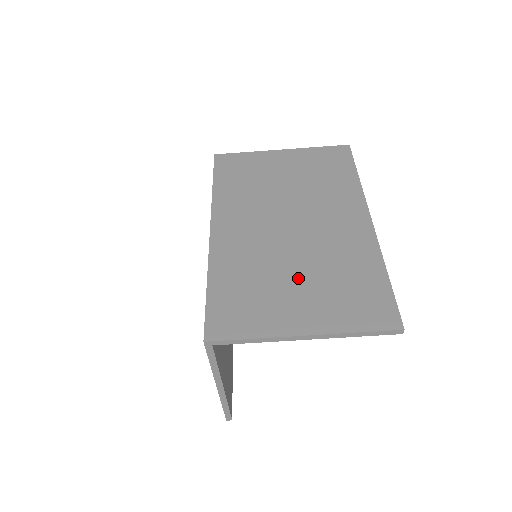
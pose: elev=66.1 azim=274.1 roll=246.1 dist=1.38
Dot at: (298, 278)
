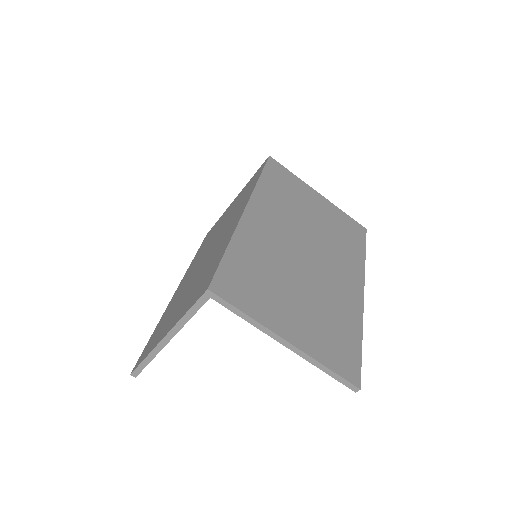
Dot at: (299, 295)
